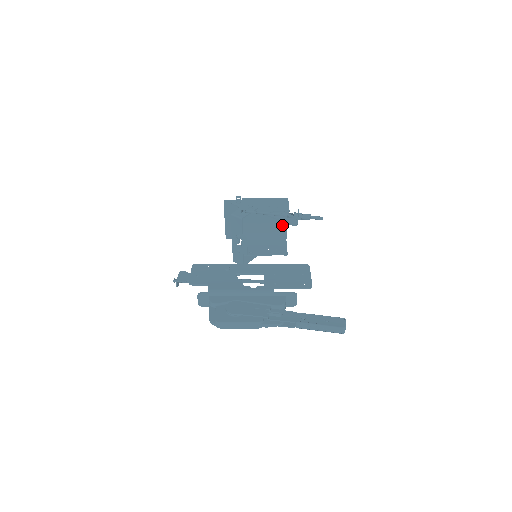
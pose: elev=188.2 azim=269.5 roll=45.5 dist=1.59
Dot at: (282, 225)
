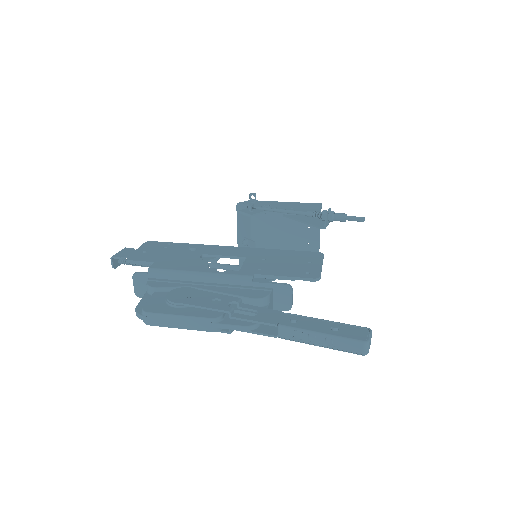
Dot at: (313, 243)
